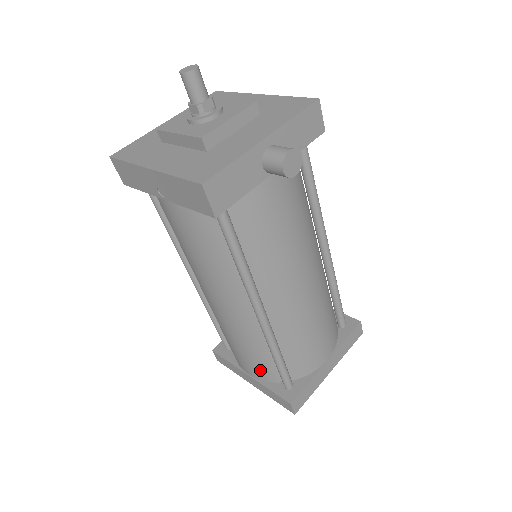
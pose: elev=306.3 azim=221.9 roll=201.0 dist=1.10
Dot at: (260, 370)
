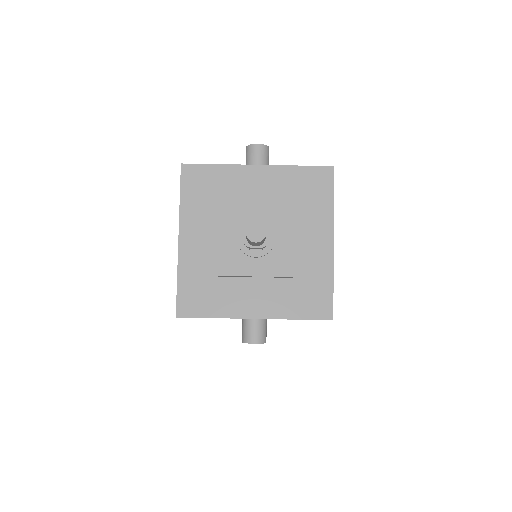
Dot at: occluded
